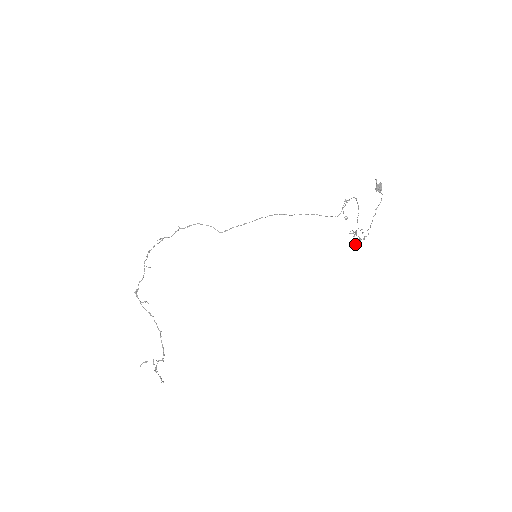
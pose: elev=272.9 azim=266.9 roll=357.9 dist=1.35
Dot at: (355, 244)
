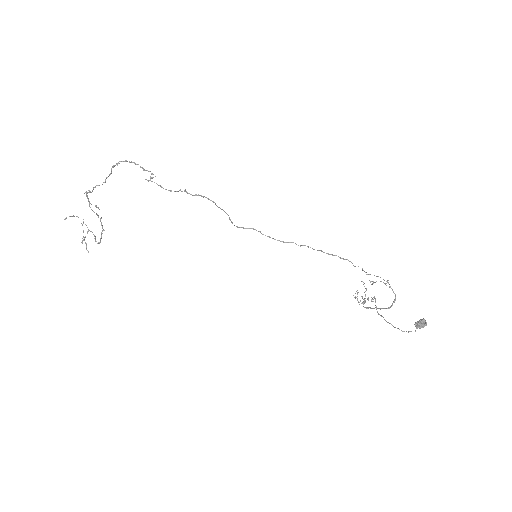
Dot at: occluded
